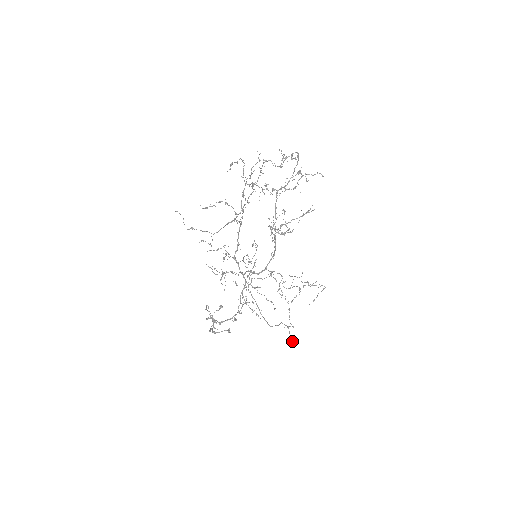
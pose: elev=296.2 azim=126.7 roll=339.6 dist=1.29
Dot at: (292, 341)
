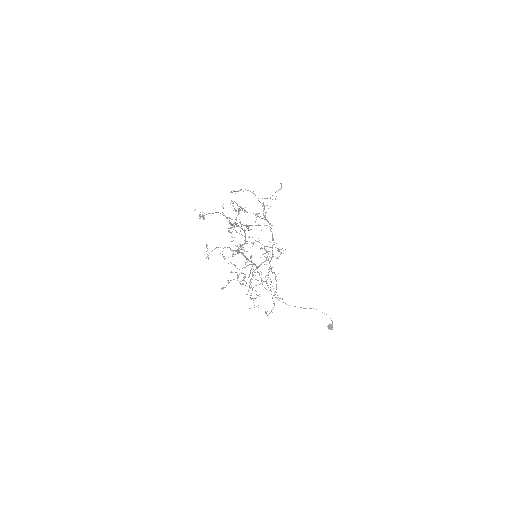
Dot at: (328, 327)
